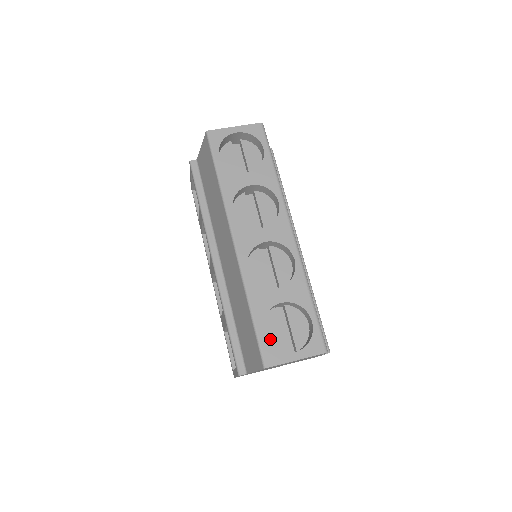
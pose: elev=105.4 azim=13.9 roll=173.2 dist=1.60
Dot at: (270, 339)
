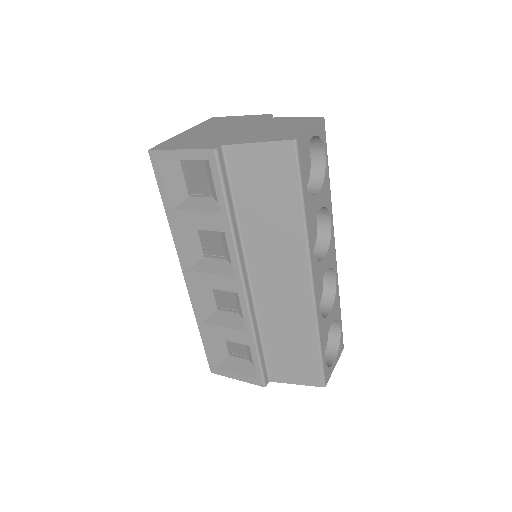
Dot at: occluded
